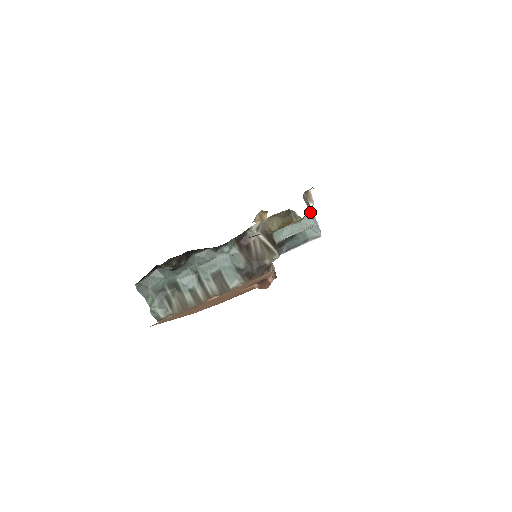
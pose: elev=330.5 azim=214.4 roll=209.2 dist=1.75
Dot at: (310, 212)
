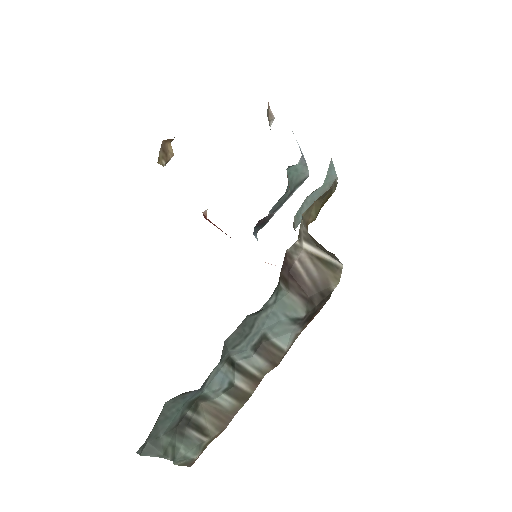
Dot at: (332, 161)
